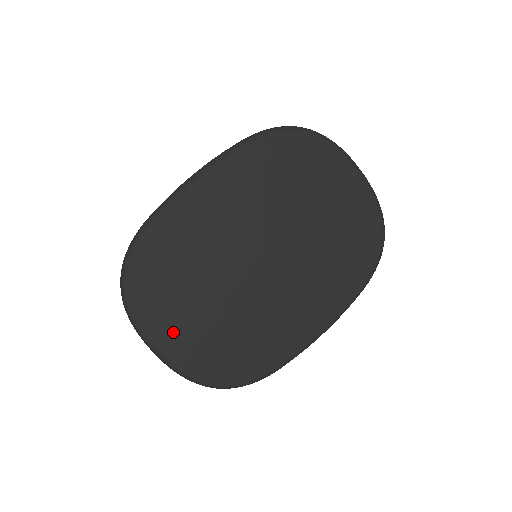
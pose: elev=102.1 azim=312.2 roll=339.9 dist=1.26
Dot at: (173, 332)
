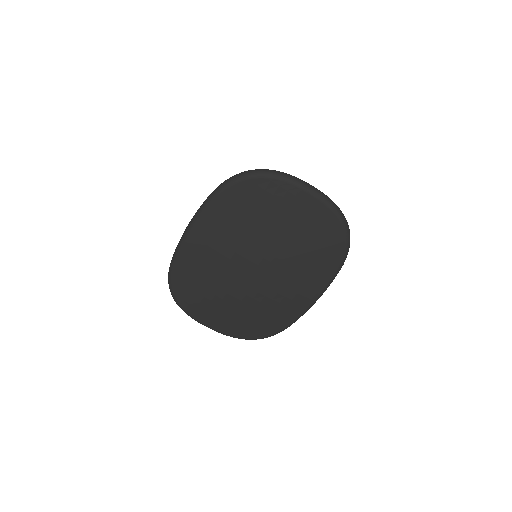
Dot at: (213, 319)
